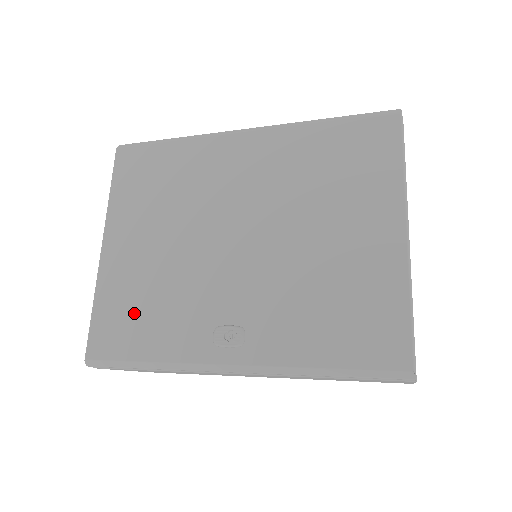
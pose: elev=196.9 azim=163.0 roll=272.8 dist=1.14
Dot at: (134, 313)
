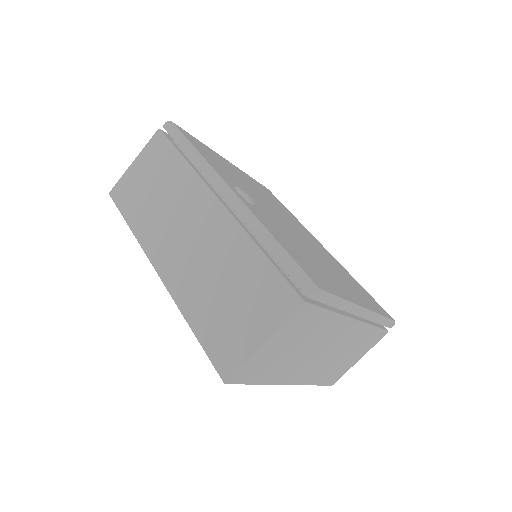
Dot at: (213, 157)
